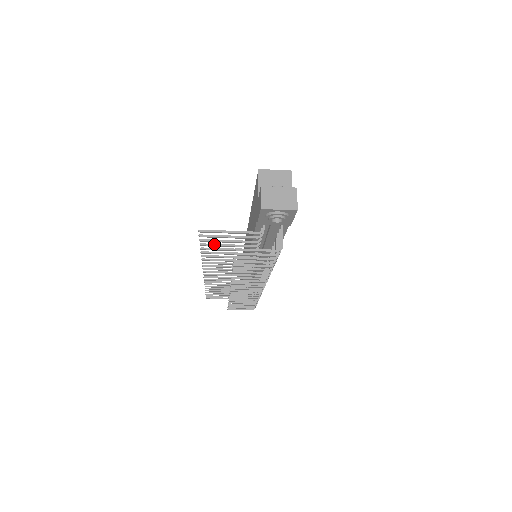
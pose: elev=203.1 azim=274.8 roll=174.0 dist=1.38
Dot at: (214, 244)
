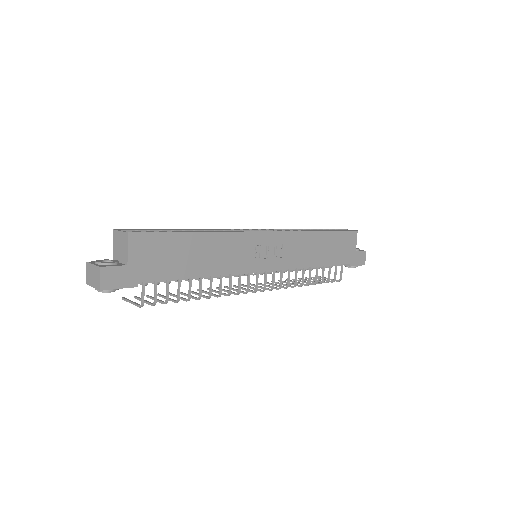
Dot at: occluded
